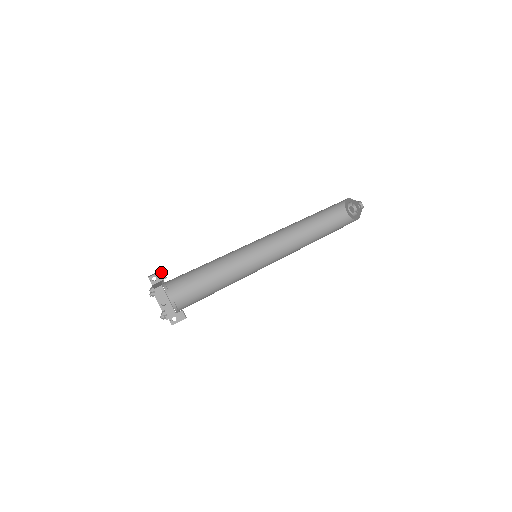
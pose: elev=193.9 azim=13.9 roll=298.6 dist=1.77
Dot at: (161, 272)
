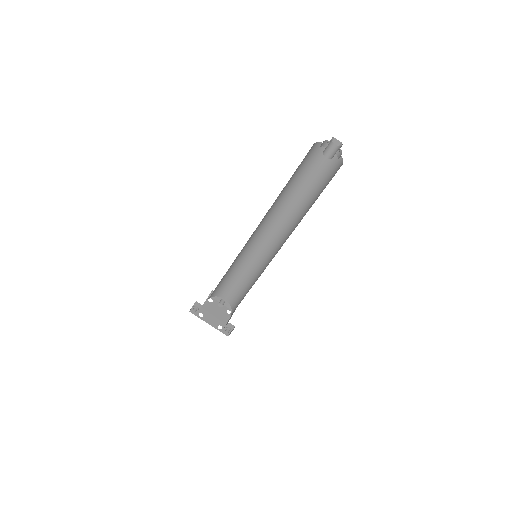
Dot at: (196, 302)
